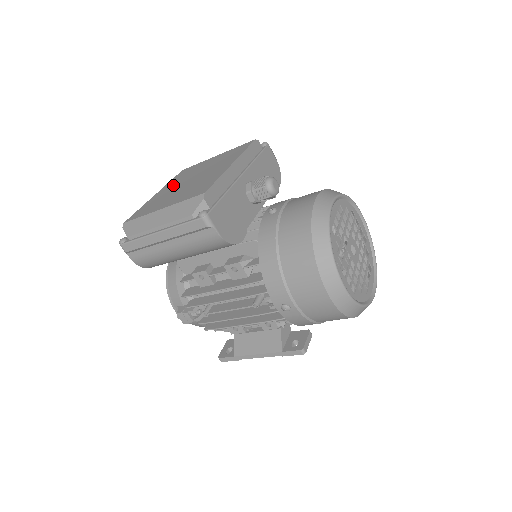
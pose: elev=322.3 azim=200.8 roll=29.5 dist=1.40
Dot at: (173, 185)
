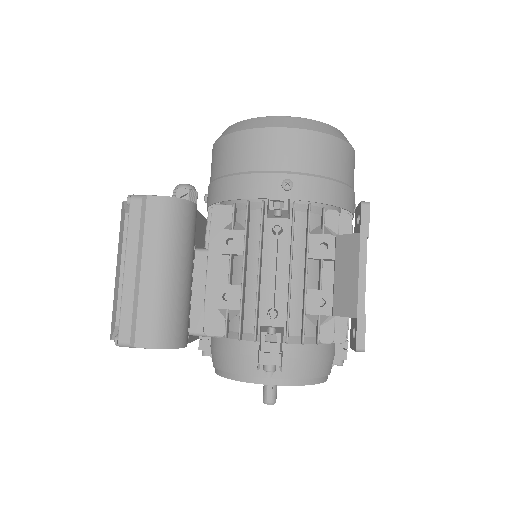
Dot at: occluded
